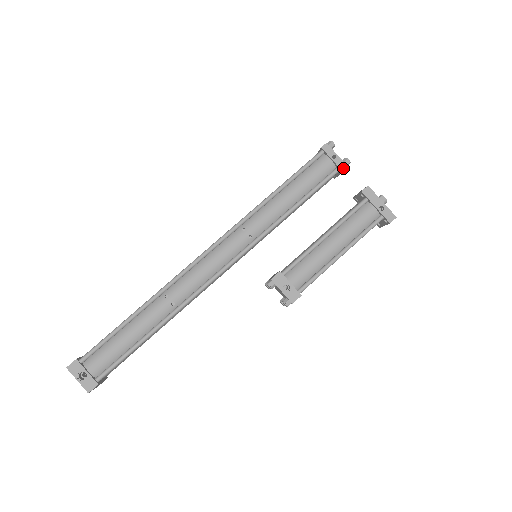
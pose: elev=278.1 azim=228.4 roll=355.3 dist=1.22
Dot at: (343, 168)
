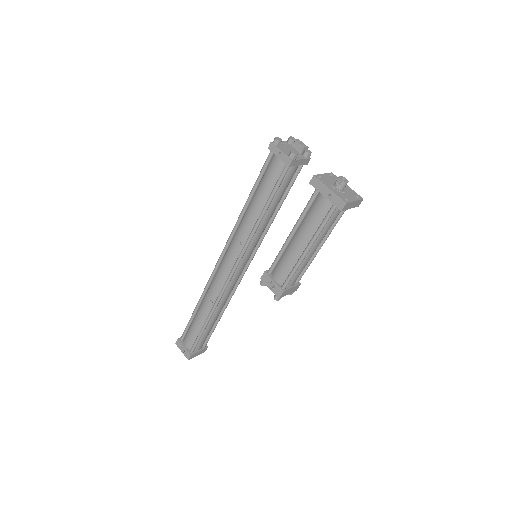
Dot at: (289, 163)
